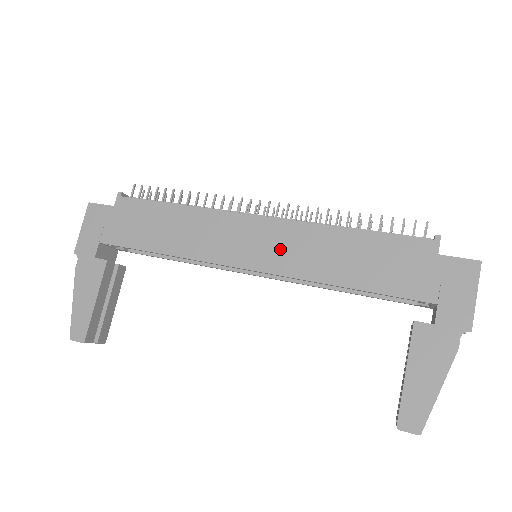
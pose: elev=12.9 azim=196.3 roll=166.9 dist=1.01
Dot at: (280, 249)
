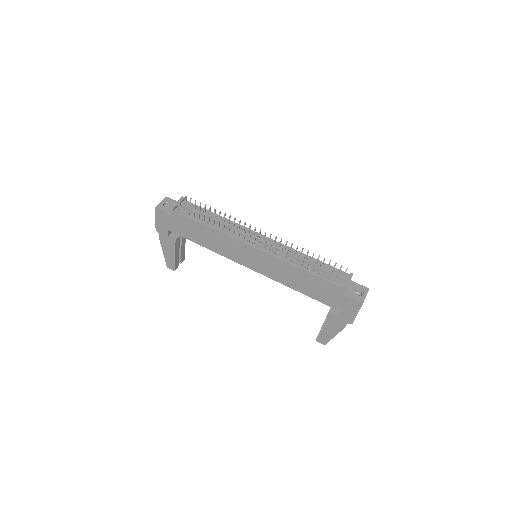
Dot at: (266, 266)
